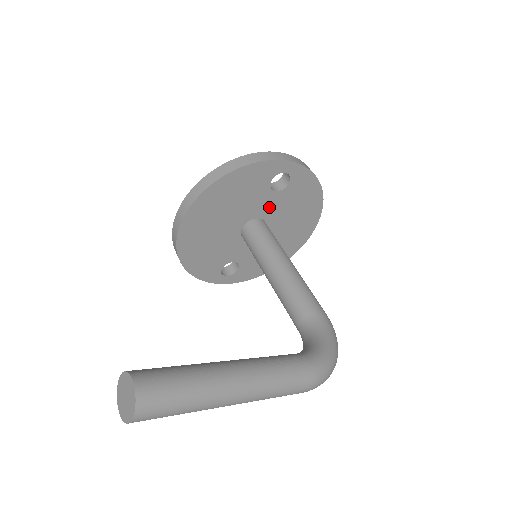
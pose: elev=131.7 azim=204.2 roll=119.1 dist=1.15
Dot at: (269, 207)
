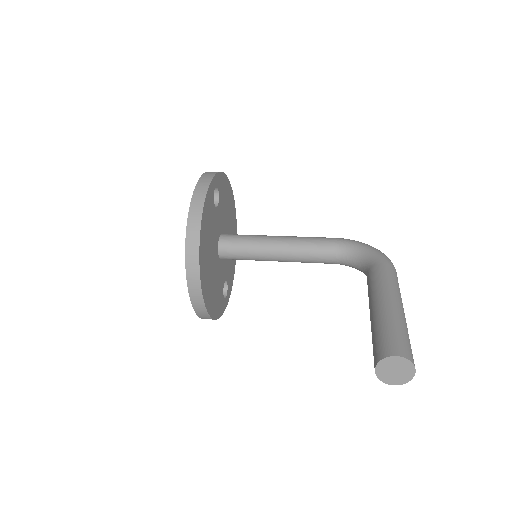
Dot at: (219, 222)
